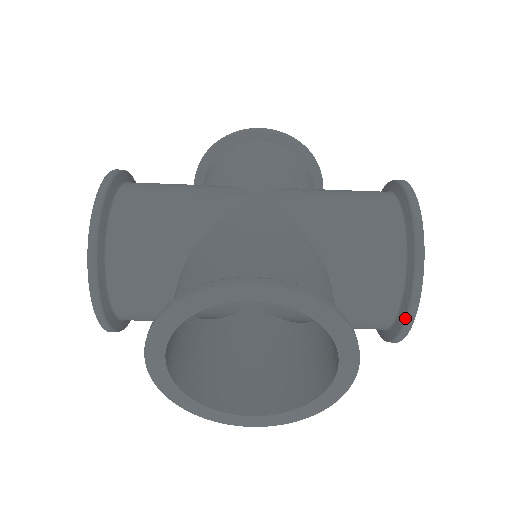
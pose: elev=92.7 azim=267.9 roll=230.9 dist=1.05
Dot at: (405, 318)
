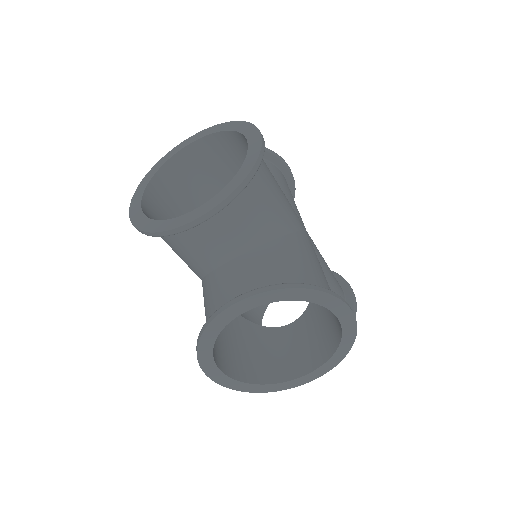
Dot at: occluded
